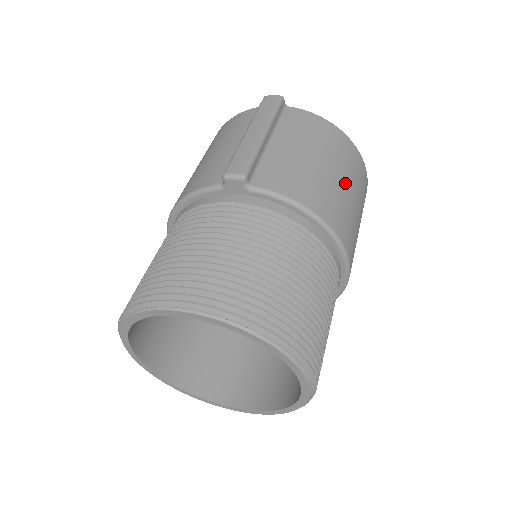
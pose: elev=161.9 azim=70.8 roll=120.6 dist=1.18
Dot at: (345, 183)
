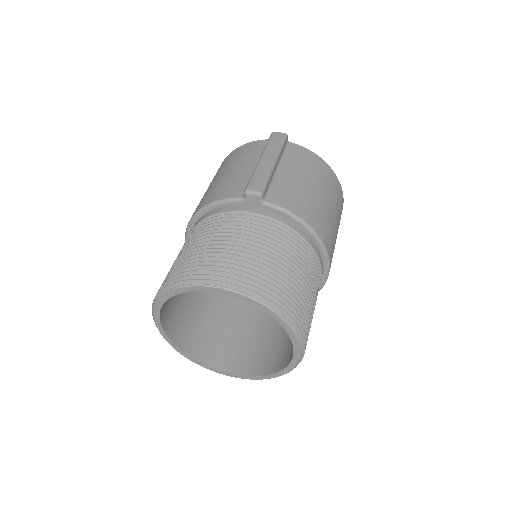
Dot at: (330, 206)
